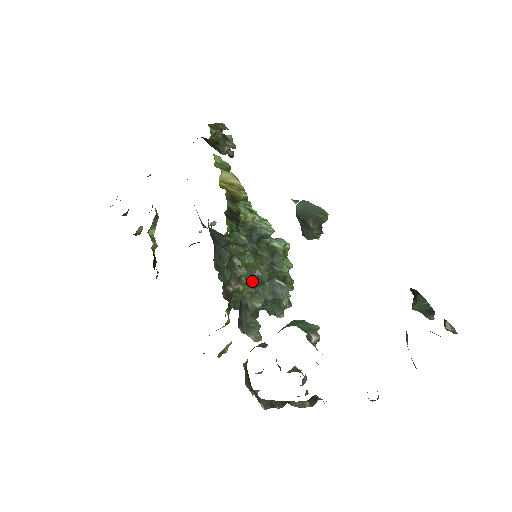
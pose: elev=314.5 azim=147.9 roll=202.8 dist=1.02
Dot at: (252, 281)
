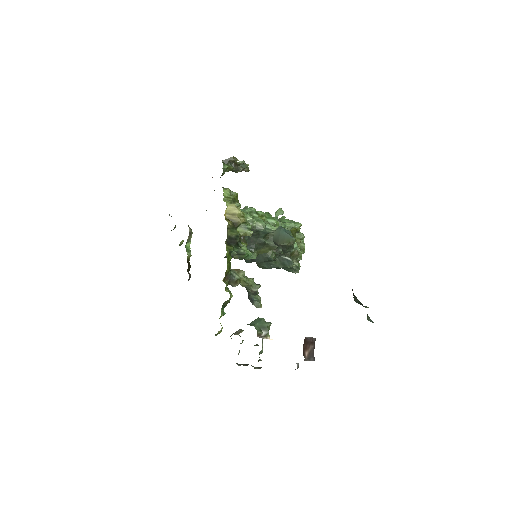
Dot at: (264, 260)
